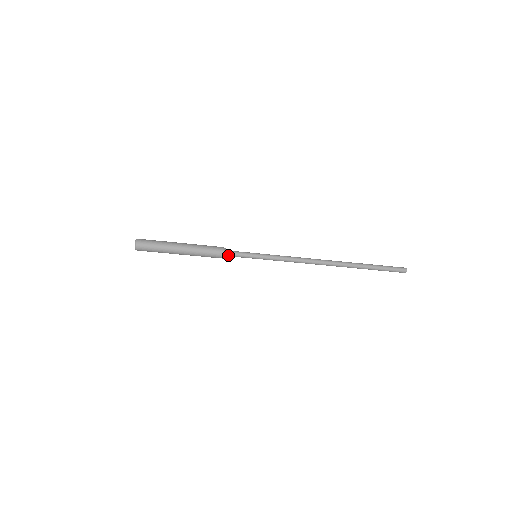
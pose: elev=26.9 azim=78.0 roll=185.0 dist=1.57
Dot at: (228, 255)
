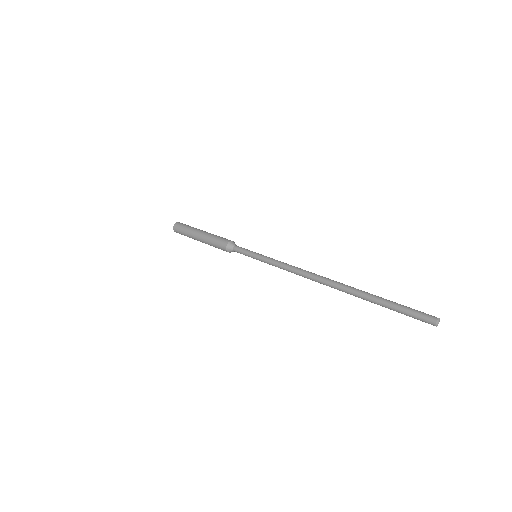
Dot at: (232, 249)
